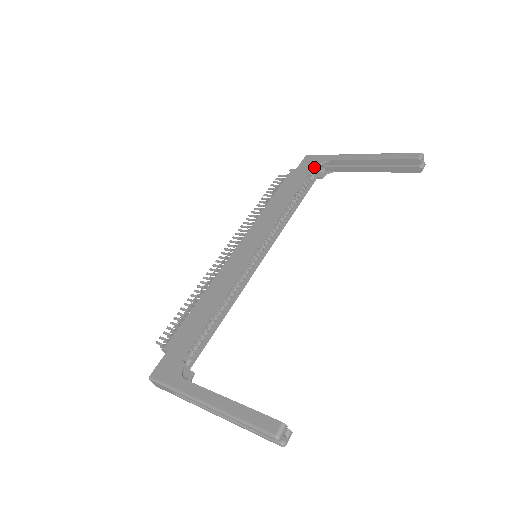
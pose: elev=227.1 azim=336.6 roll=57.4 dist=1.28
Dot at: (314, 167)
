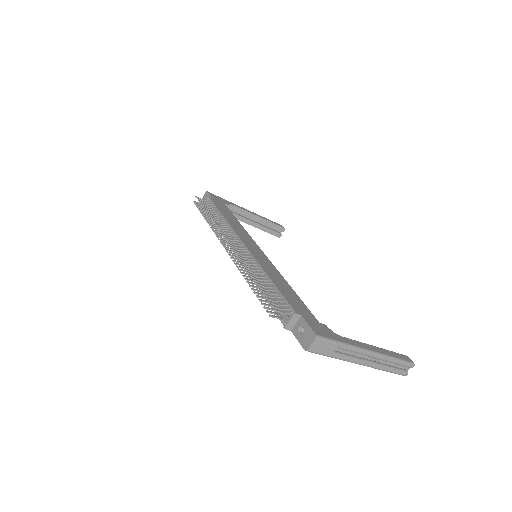
Dot at: (226, 204)
